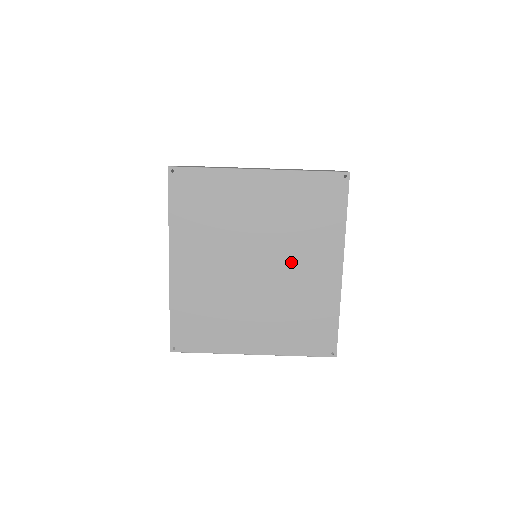
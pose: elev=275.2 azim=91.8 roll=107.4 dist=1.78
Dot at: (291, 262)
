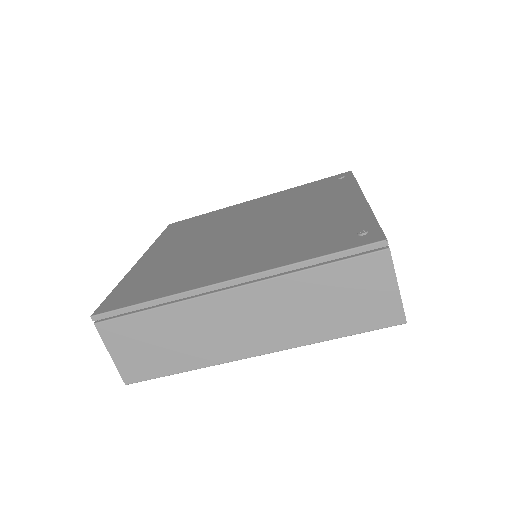
Dot at: occluded
